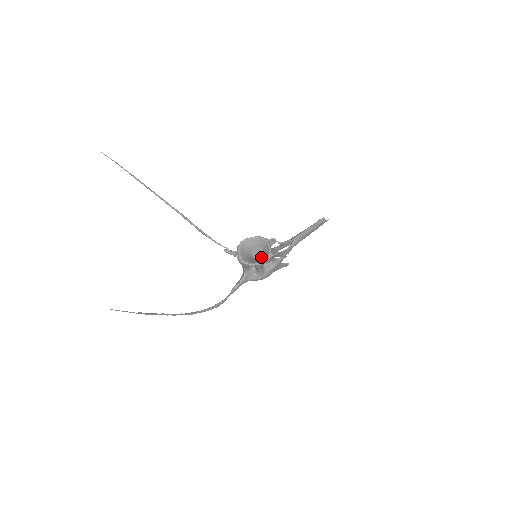
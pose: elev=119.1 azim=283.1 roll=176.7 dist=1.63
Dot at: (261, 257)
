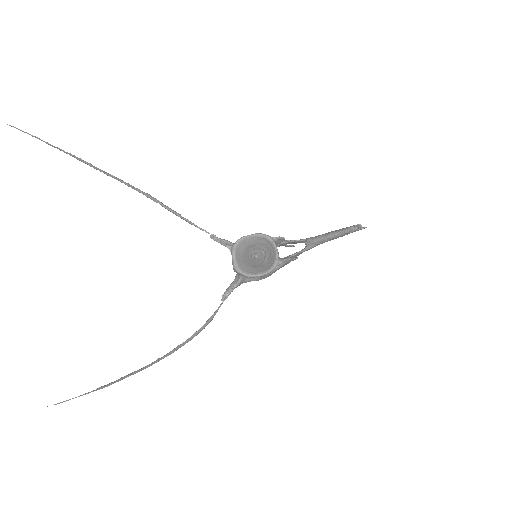
Dot at: (263, 259)
